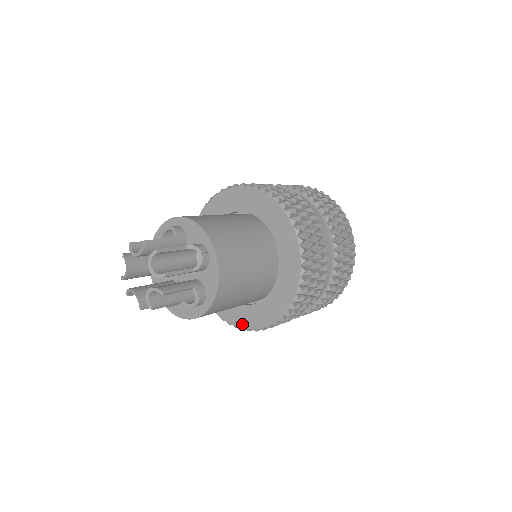
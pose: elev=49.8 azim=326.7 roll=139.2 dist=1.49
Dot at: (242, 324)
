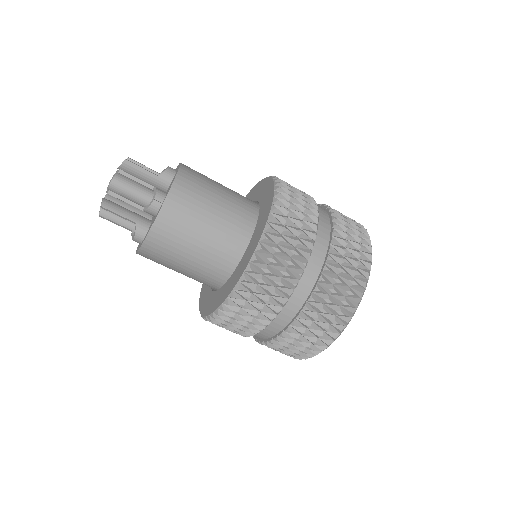
Dot at: (226, 295)
